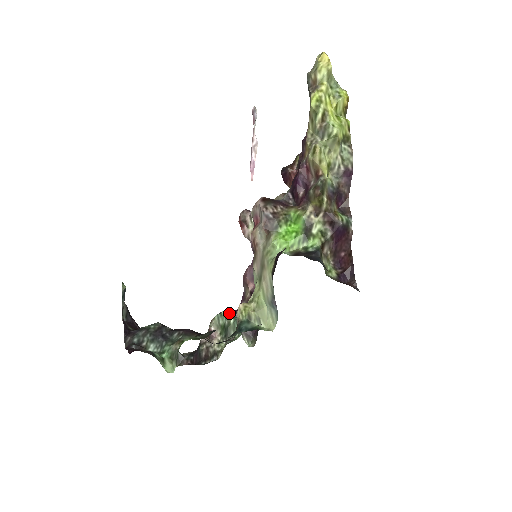
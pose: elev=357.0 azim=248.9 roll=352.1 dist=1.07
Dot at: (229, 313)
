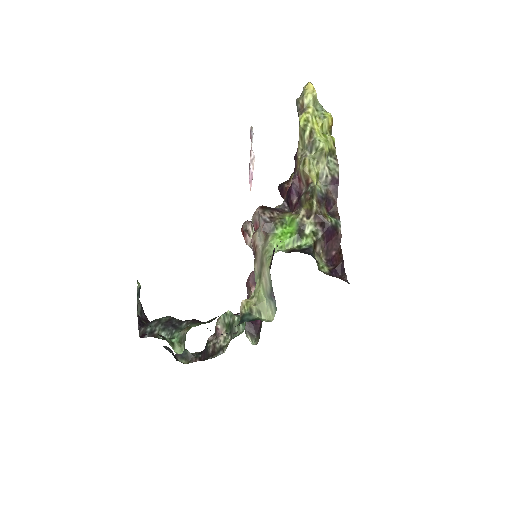
Dot at: occluded
